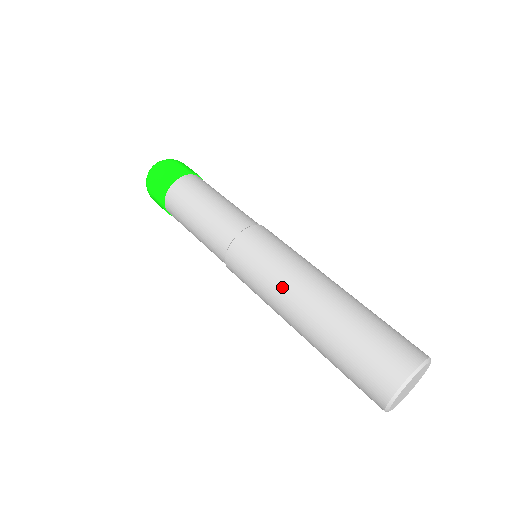
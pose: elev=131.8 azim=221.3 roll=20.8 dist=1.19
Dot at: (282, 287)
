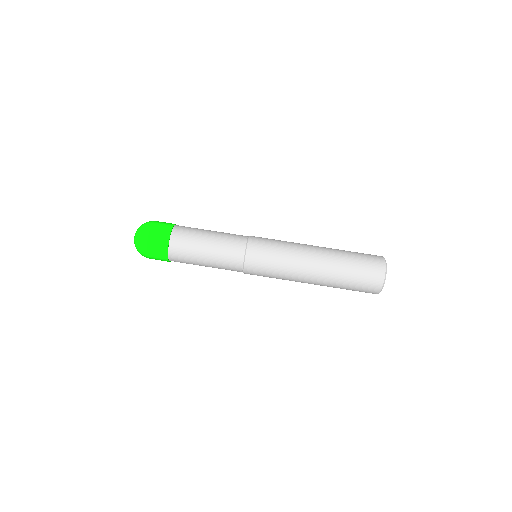
Dot at: occluded
